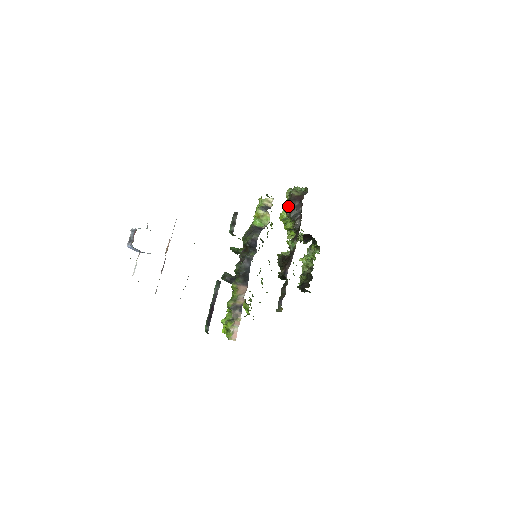
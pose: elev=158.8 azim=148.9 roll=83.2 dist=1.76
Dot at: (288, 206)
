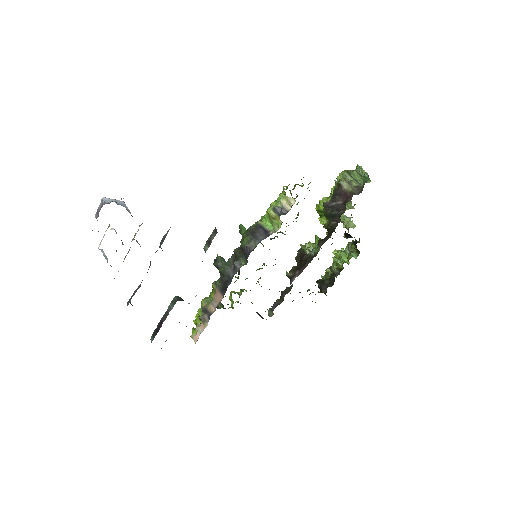
Dot at: occluded
